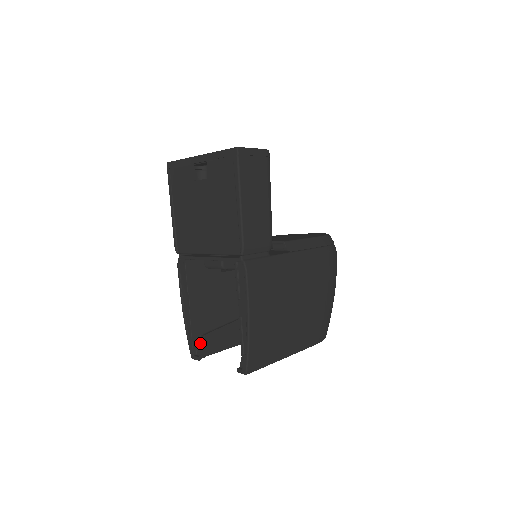
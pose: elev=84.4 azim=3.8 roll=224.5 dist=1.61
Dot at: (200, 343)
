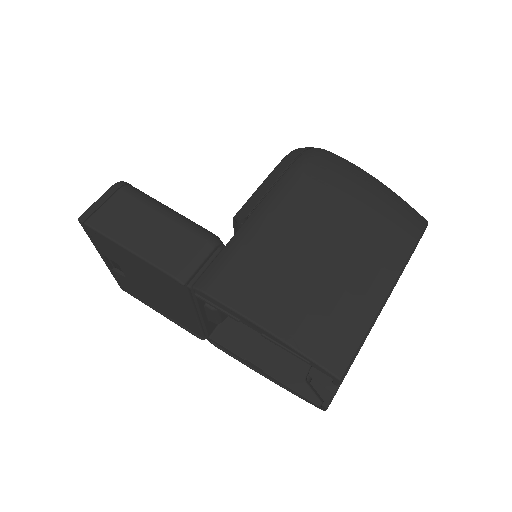
Dot at: (312, 389)
